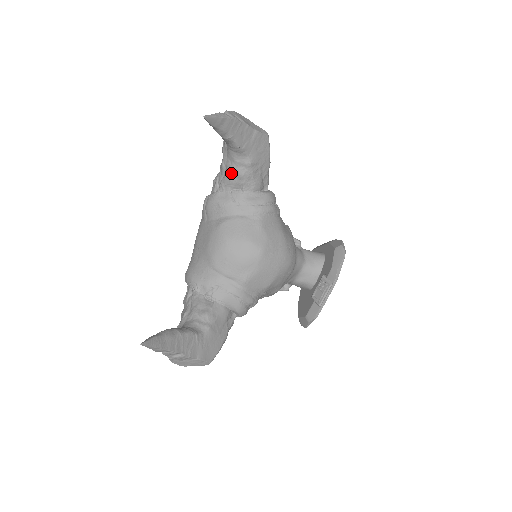
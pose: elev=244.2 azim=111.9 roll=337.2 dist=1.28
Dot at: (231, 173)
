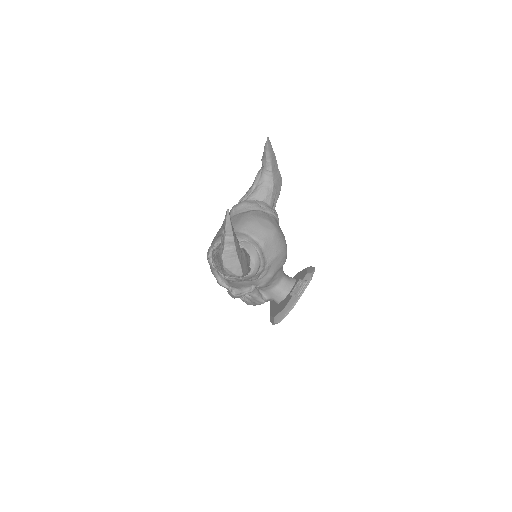
Dot at: (260, 188)
